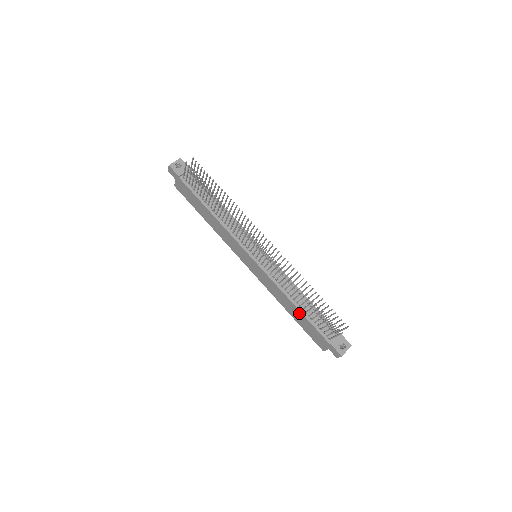
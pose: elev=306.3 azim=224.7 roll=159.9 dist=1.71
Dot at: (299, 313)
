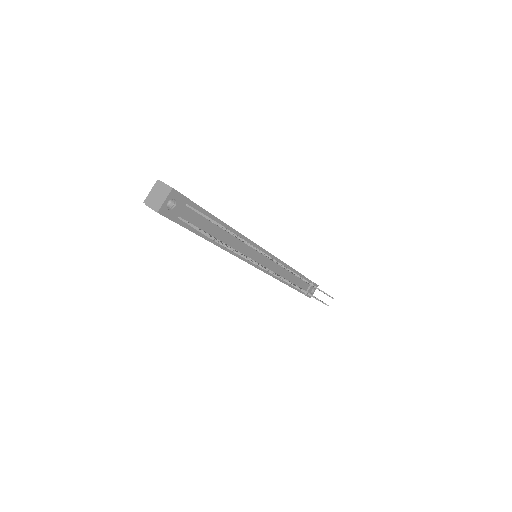
Dot at: occluded
